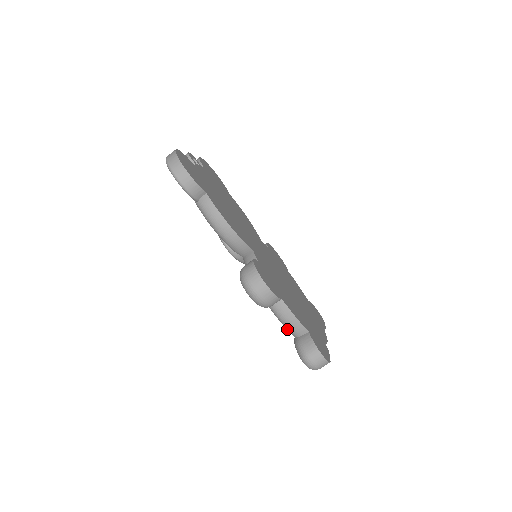
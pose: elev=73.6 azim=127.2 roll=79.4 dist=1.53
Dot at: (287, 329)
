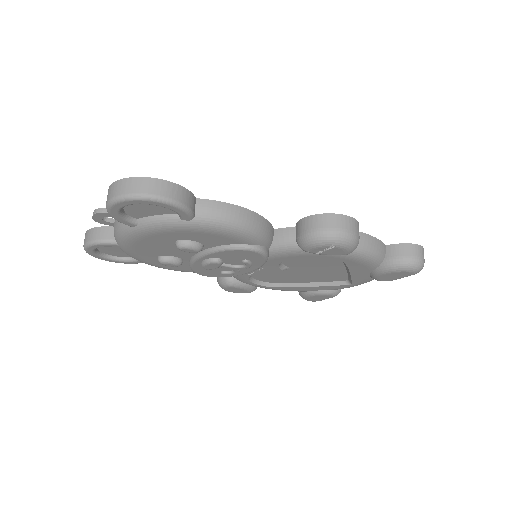
Dot at: (373, 261)
